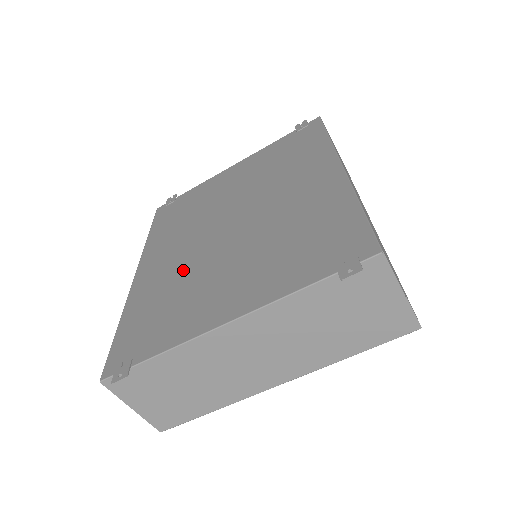
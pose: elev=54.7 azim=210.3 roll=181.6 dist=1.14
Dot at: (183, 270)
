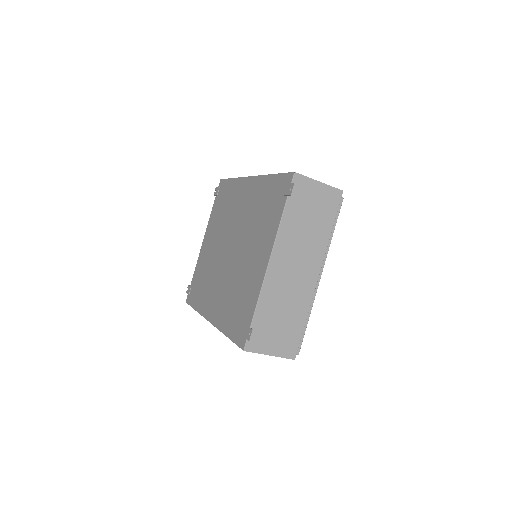
Dot at: (230, 286)
